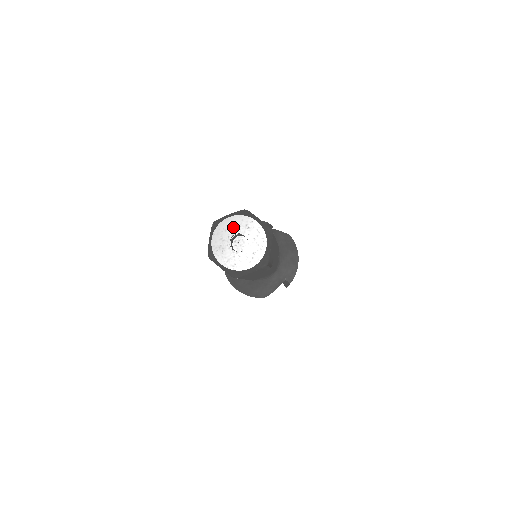
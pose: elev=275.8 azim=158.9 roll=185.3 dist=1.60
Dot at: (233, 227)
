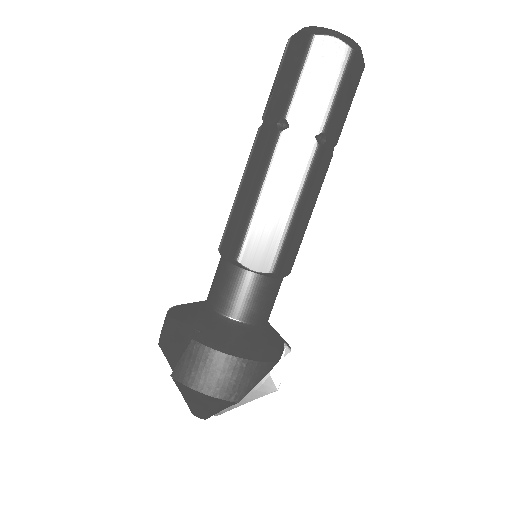
Dot at: occluded
